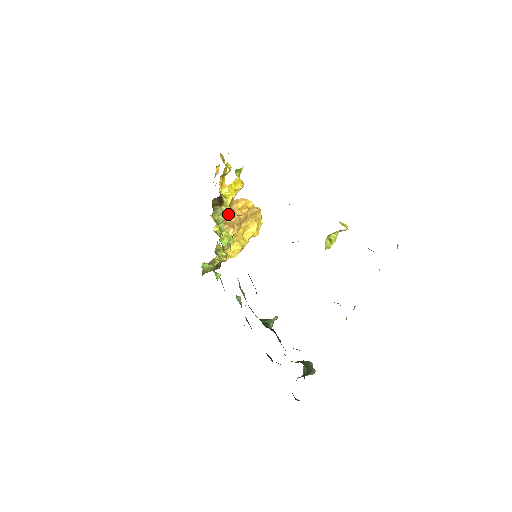
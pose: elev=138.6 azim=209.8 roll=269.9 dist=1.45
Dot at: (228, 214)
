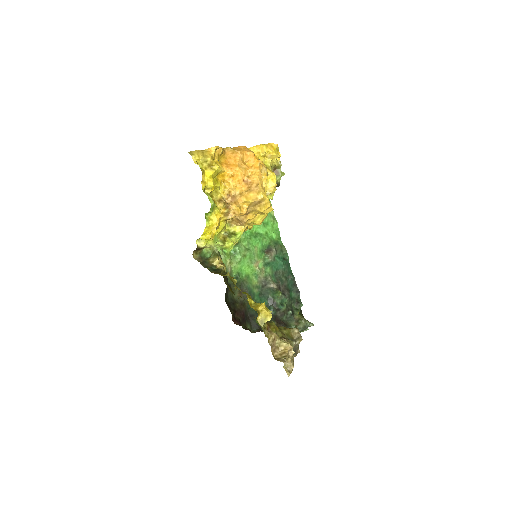
Dot at: (214, 248)
